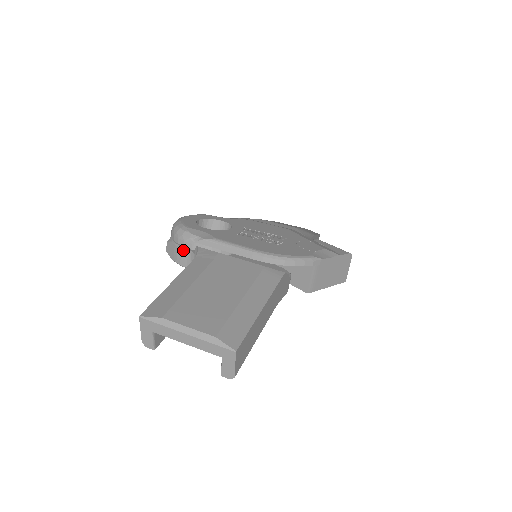
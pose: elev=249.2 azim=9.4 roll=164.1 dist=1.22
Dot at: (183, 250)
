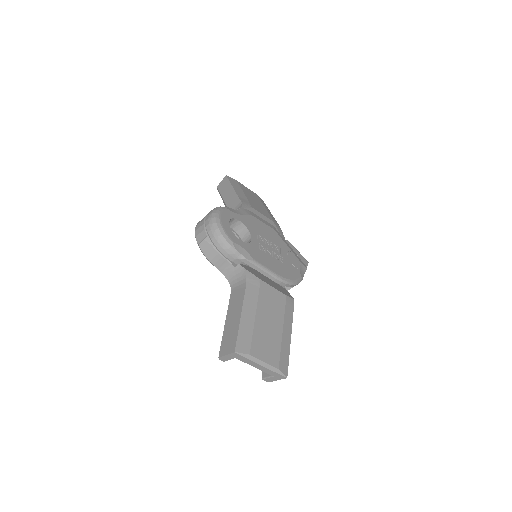
Dot at: (223, 258)
